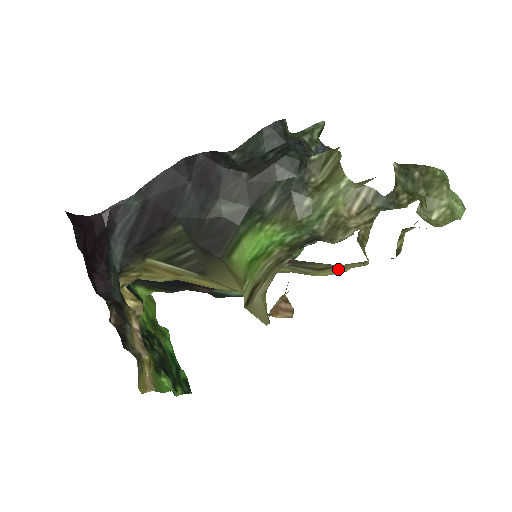
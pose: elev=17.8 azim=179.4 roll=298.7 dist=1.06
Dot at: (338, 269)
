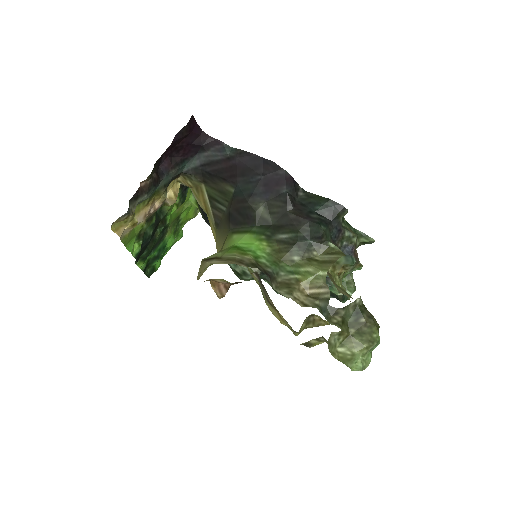
Dot at: (279, 316)
